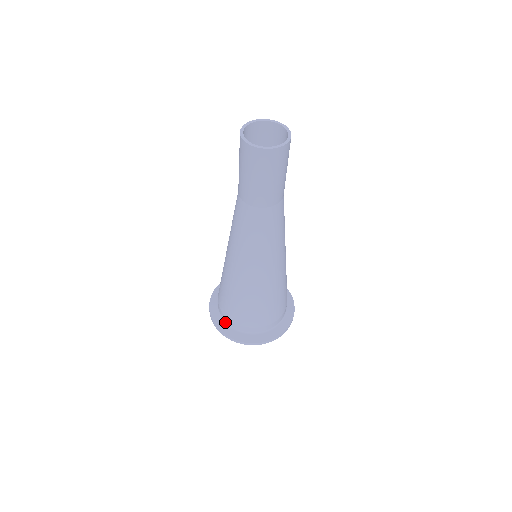
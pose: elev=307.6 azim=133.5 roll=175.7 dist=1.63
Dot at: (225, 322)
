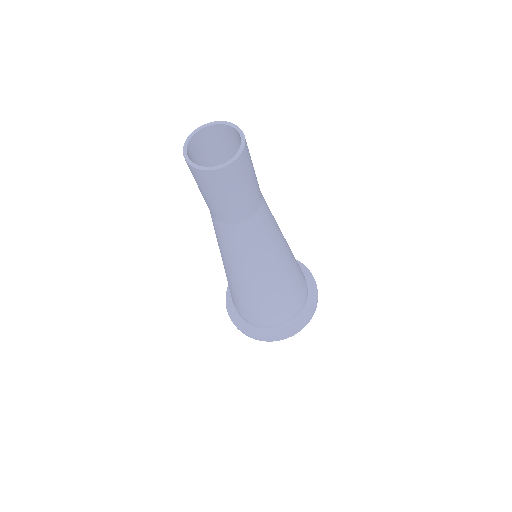
Dot at: (254, 327)
